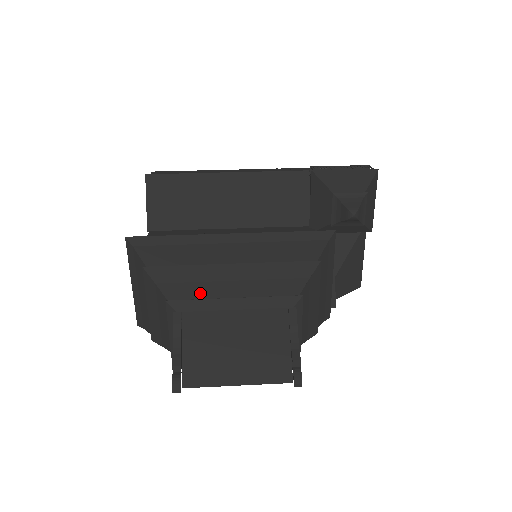
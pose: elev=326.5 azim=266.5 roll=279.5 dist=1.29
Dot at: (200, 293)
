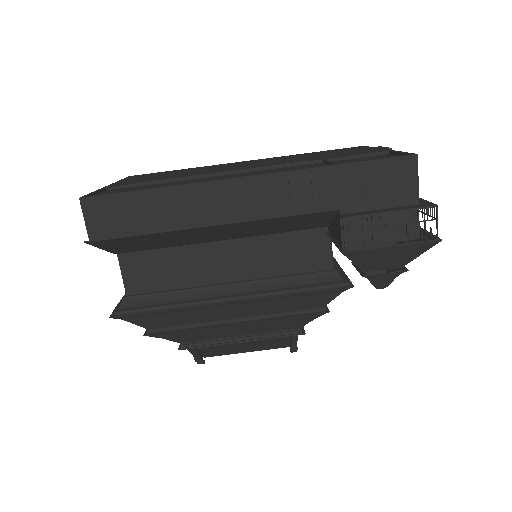
Dot at: (207, 337)
